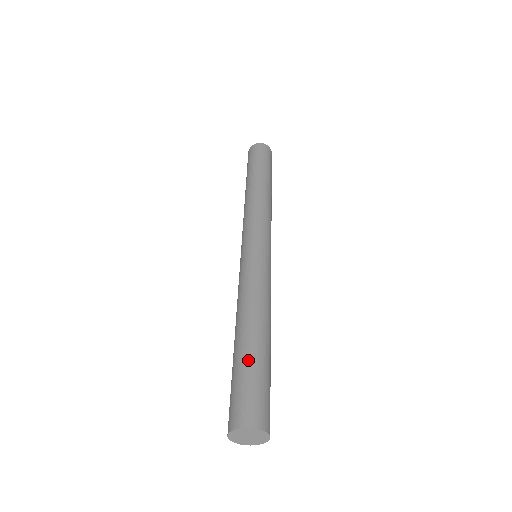
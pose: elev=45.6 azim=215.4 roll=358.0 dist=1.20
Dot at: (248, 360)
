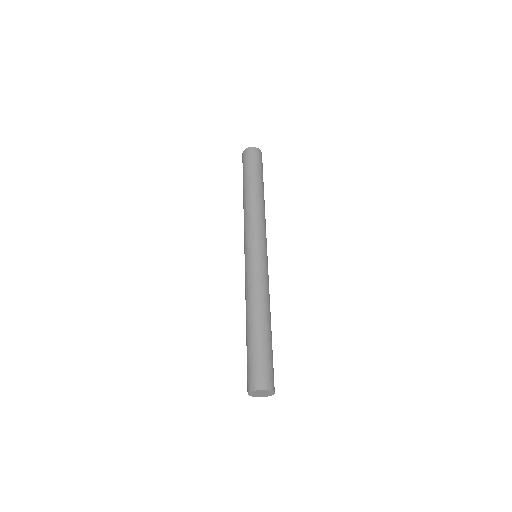
Dot at: (250, 345)
